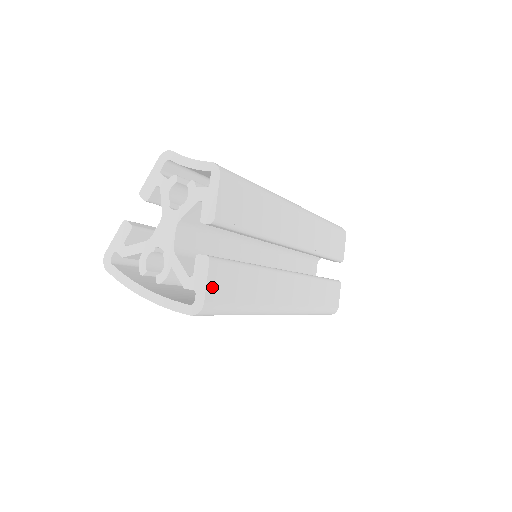
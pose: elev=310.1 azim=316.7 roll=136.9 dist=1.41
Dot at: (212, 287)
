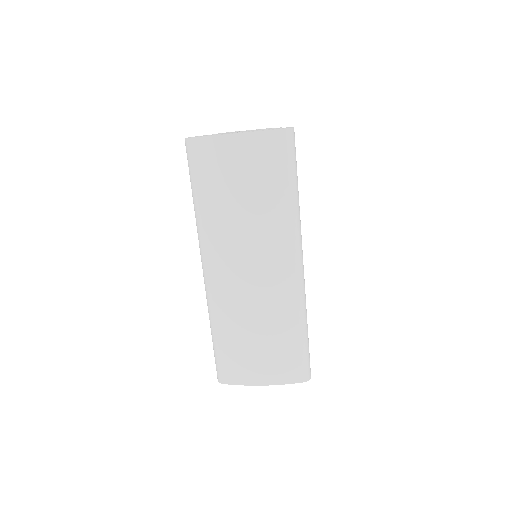
Dot at: occluded
